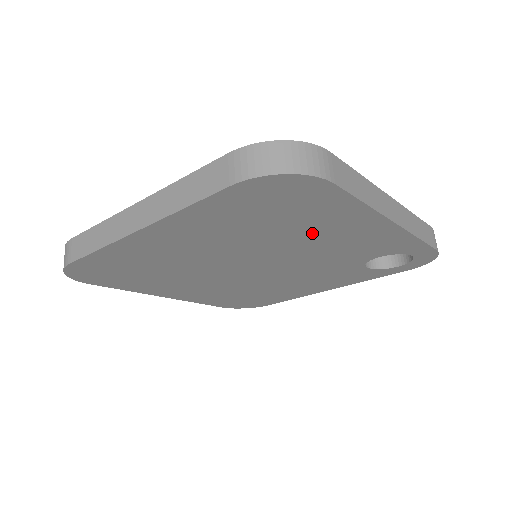
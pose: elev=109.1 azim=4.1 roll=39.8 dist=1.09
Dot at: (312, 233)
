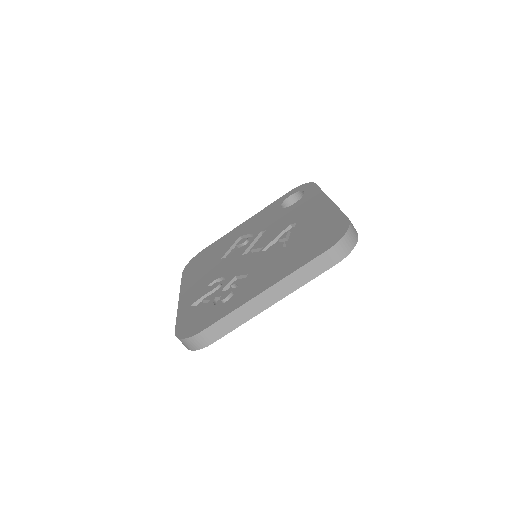
Dot at: occluded
